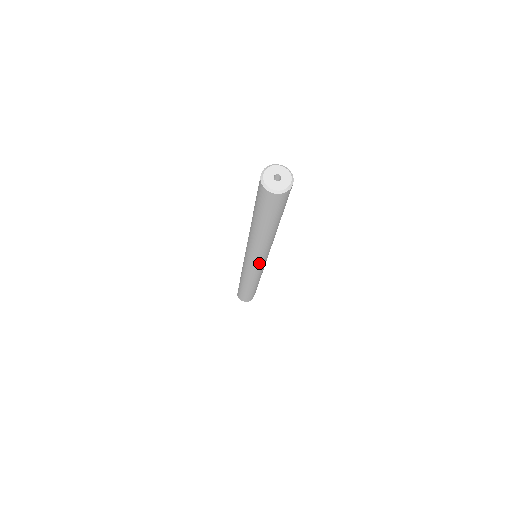
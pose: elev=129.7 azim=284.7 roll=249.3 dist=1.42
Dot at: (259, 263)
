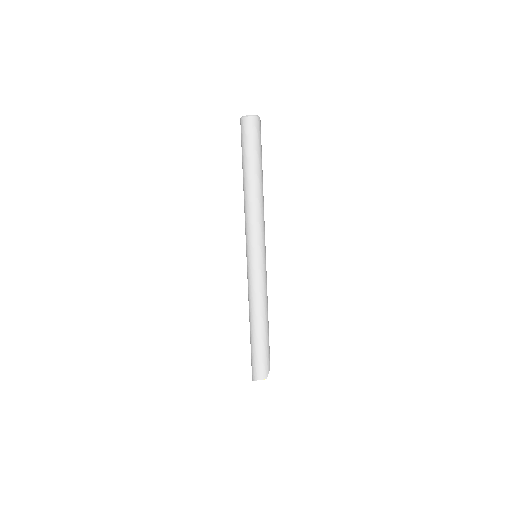
Dot at: (258, 248)
